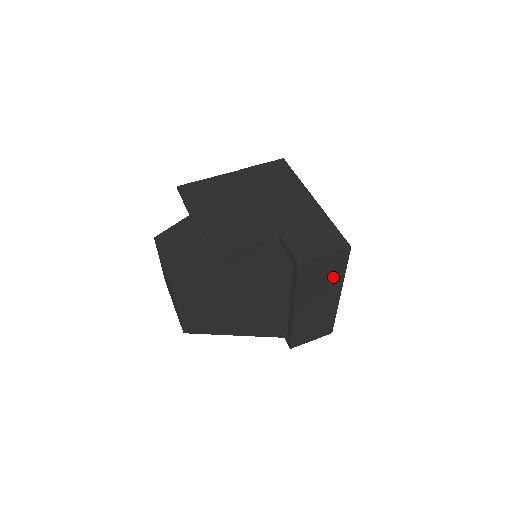
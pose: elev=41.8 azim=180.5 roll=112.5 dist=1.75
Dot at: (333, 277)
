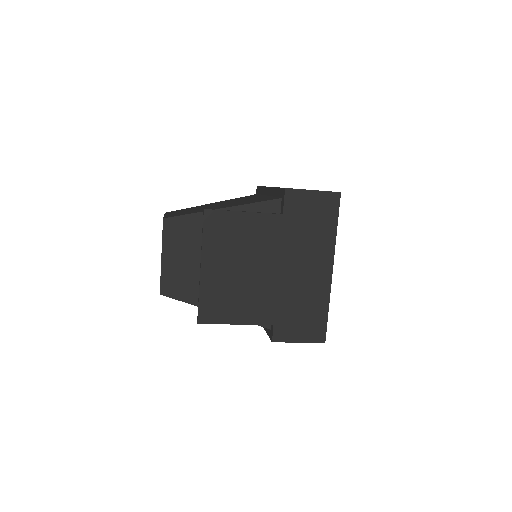
Dot at: occluded
